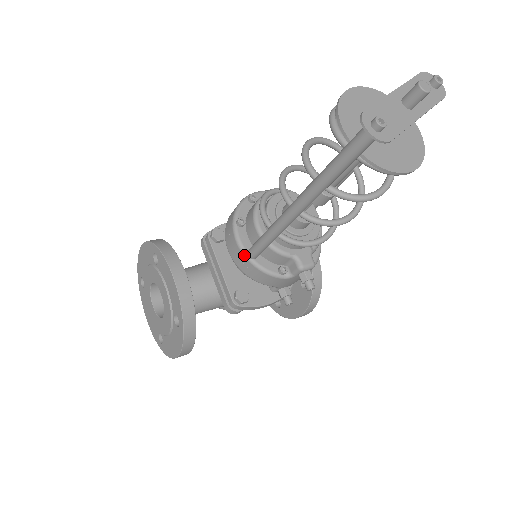
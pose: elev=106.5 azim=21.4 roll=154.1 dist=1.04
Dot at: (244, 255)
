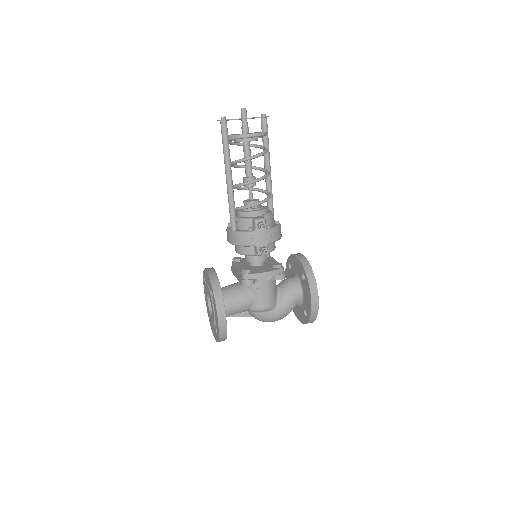
Dot at: (230, 232)
